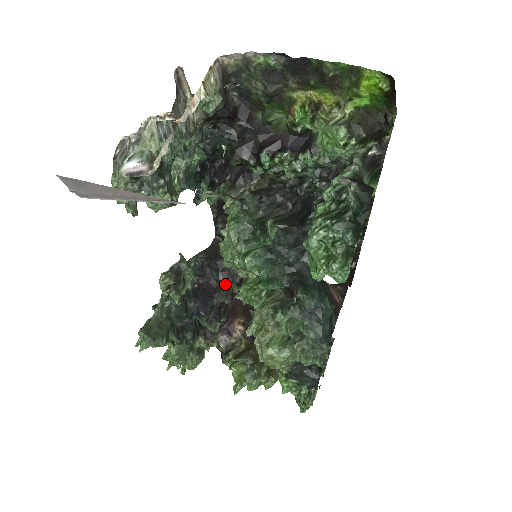
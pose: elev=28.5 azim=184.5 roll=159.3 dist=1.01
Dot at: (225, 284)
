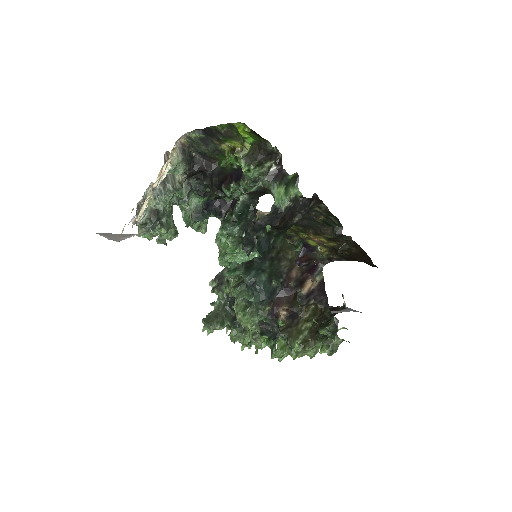
Dot at: occluded
